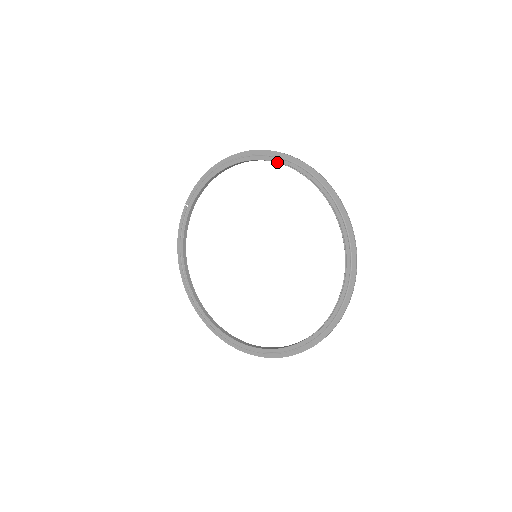
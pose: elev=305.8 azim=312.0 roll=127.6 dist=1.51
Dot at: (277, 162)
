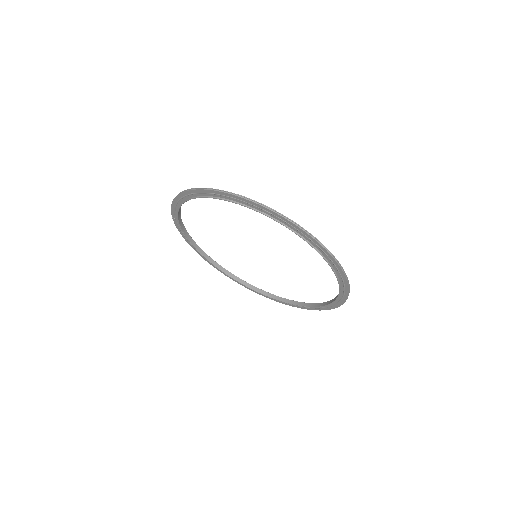
Dot at: occluded
